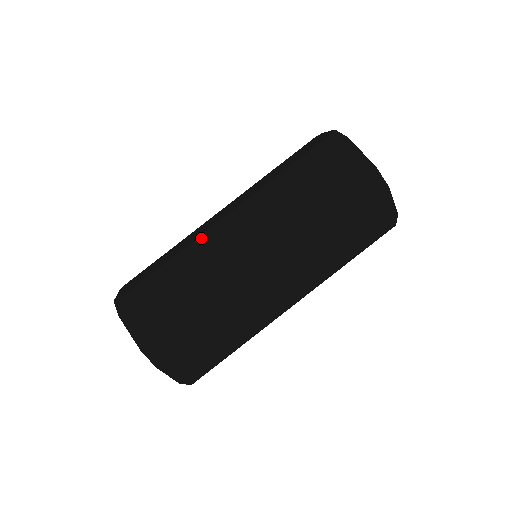
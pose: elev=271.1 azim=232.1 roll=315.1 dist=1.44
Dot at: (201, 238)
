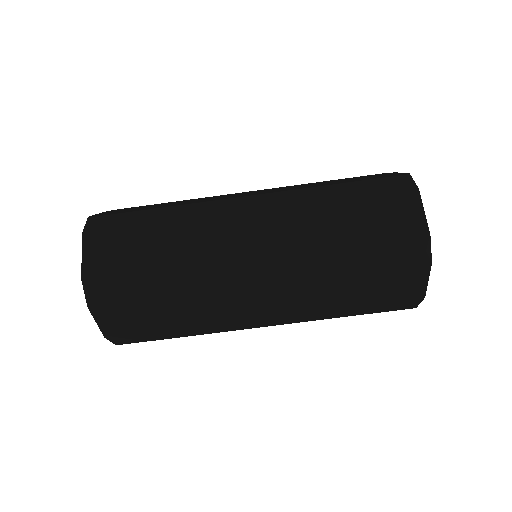
Dot at: (209, 203)
